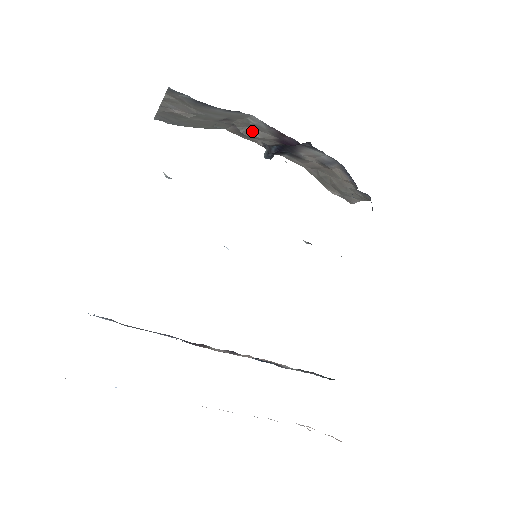
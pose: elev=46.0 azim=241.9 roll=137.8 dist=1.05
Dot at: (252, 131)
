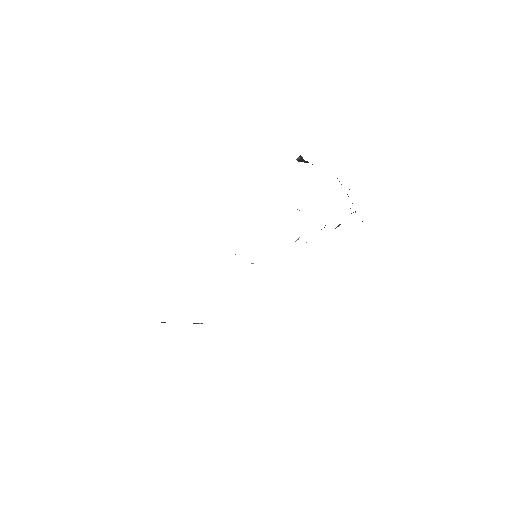
Dot at: occluded
